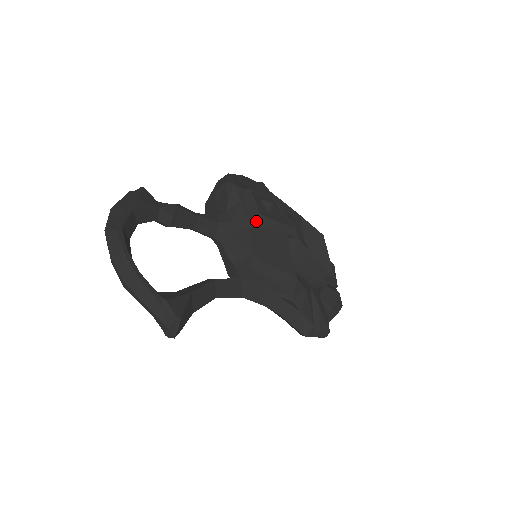
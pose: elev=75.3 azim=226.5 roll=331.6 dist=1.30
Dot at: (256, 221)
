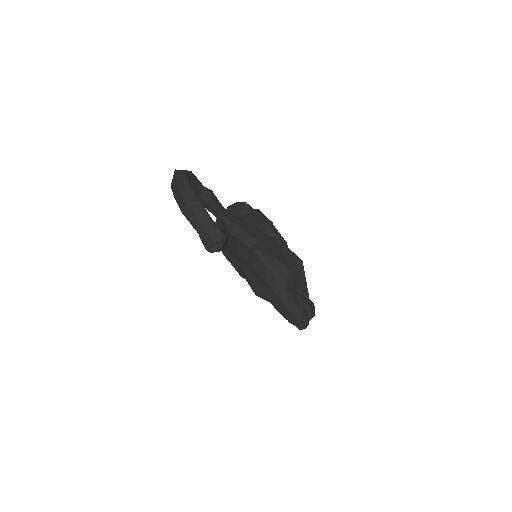
Dot at: (262, 226)
